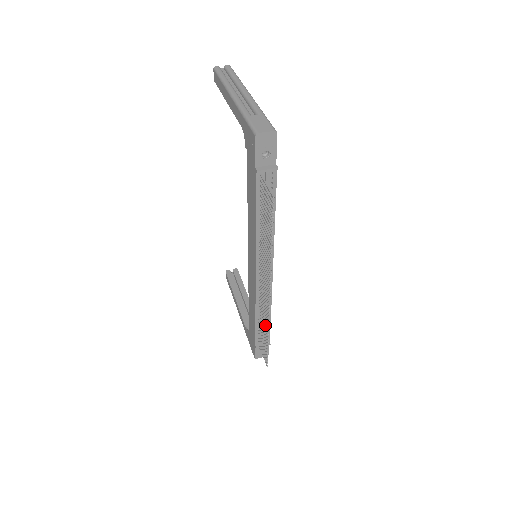
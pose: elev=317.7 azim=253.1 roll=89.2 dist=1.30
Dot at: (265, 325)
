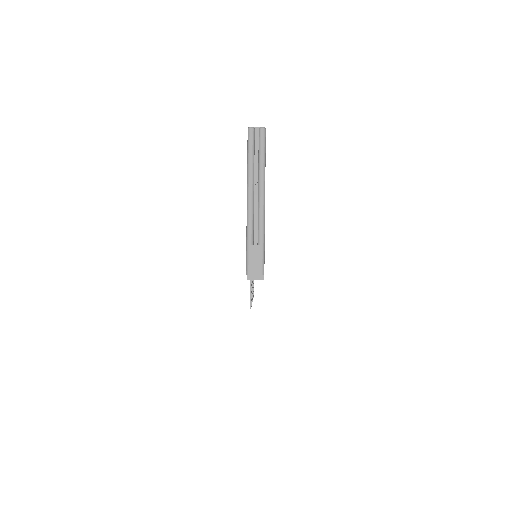
Dot at: (253, 290)
